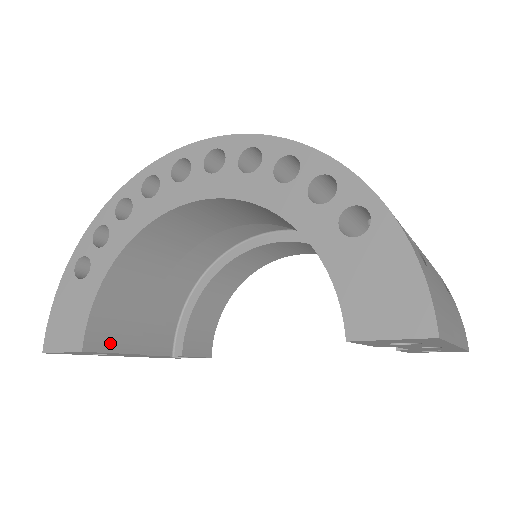
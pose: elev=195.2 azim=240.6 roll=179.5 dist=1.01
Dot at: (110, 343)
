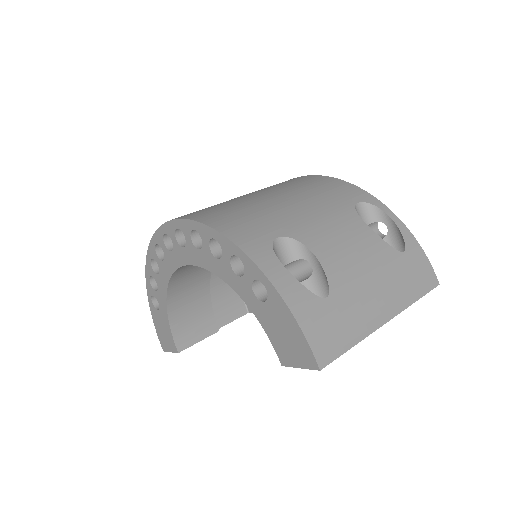
Dot at: (194, 337)
